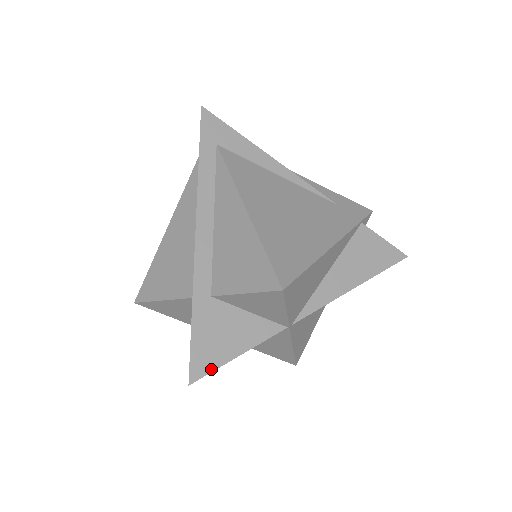
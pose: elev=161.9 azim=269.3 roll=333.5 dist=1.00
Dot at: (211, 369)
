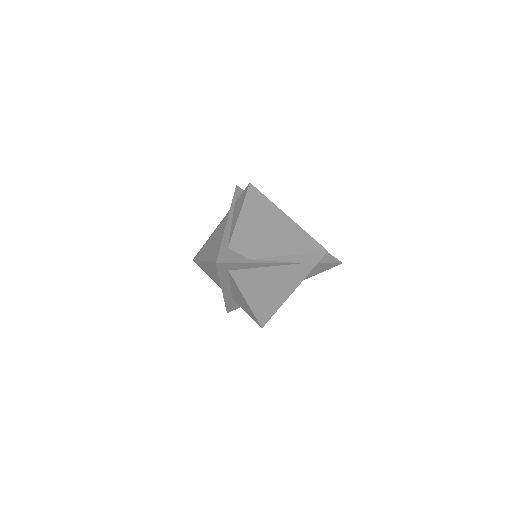
Dot at: (235, 309)
